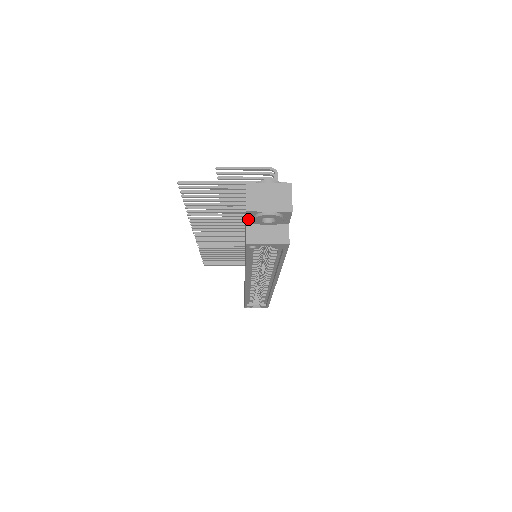
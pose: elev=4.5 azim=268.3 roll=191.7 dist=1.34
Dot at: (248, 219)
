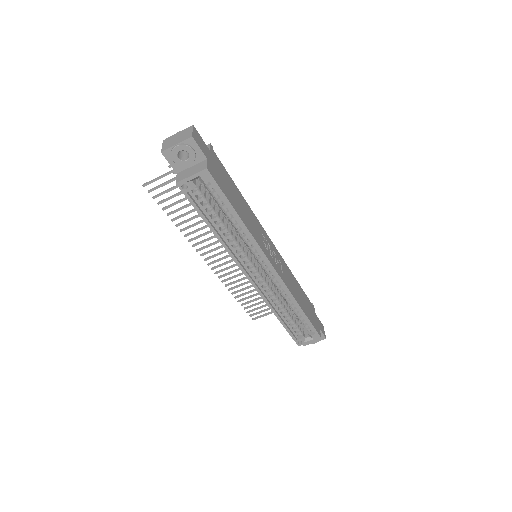
Dot at: (172, 165)
